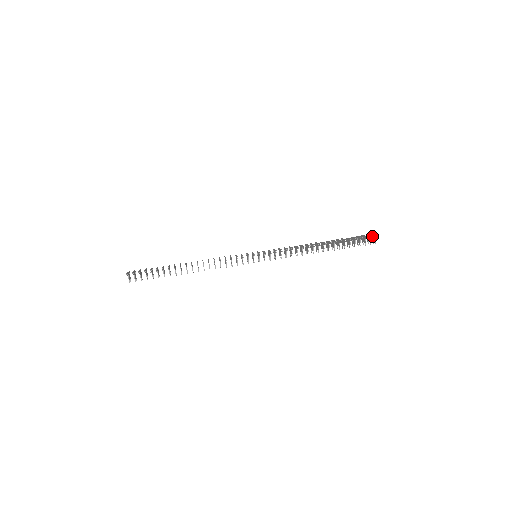
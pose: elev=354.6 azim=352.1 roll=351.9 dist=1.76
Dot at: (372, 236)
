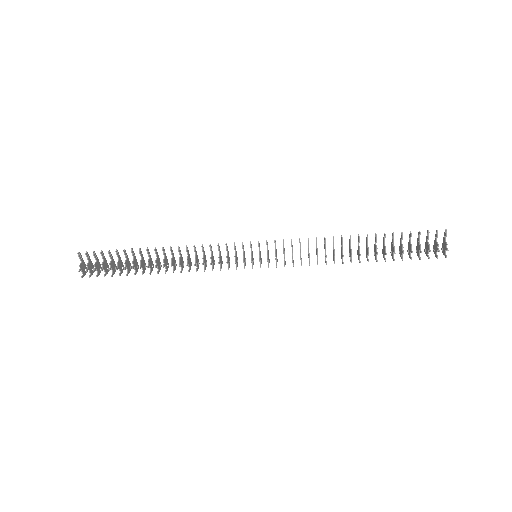
Dot at: (442, 251)
